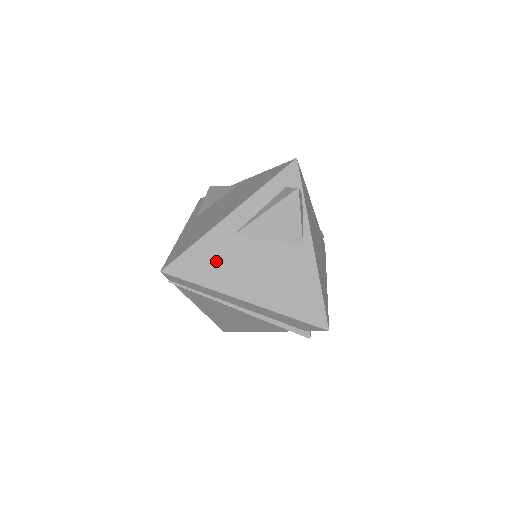
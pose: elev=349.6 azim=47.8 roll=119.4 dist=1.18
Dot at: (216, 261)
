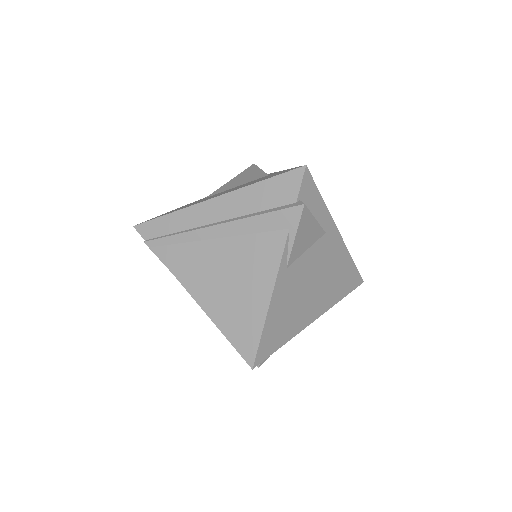
Dot at: occluded
